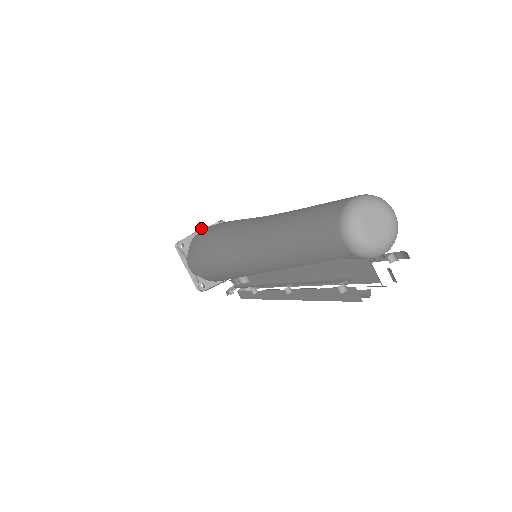
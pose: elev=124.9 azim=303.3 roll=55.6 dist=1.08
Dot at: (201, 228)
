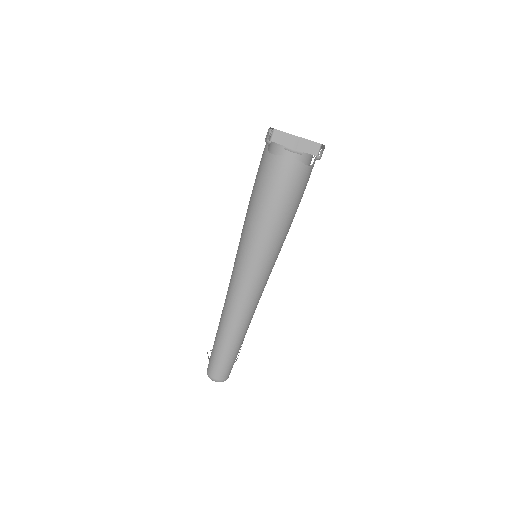
Dot at: (295, 152)
